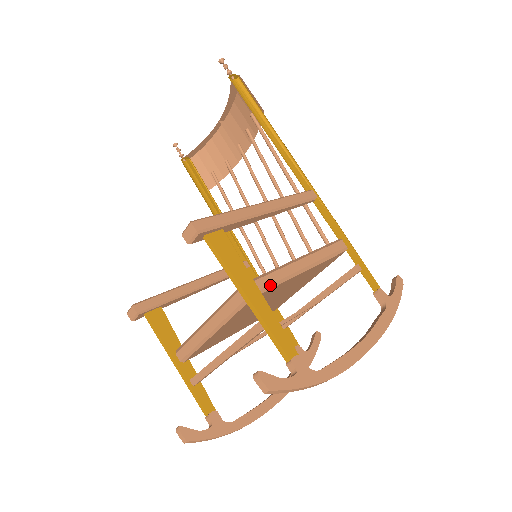
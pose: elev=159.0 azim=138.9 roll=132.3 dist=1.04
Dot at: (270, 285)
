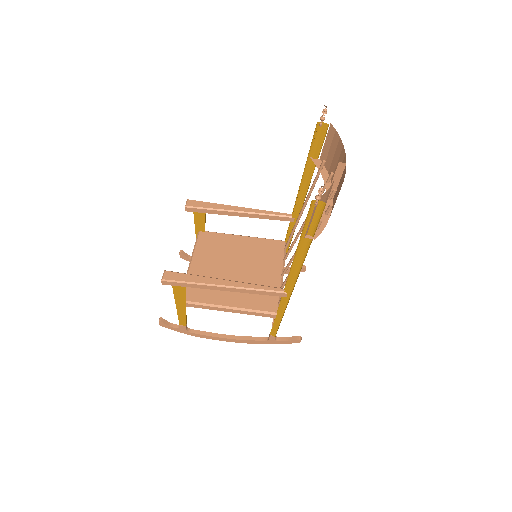
Dot at: (195, 307)
